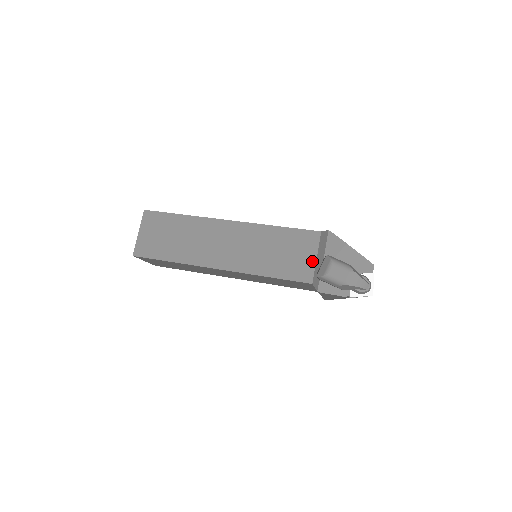
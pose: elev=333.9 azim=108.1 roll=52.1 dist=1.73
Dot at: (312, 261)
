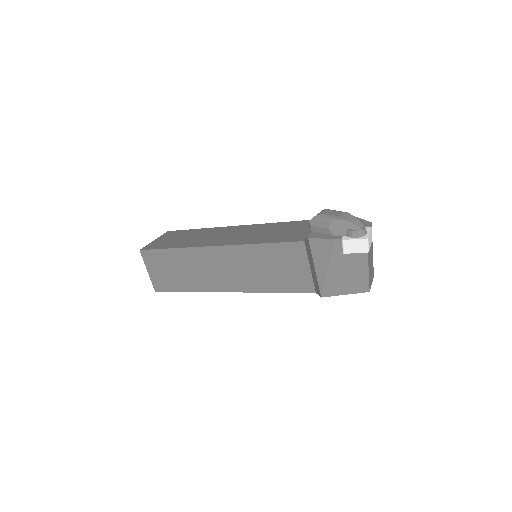
Dot at: (309, 231)
